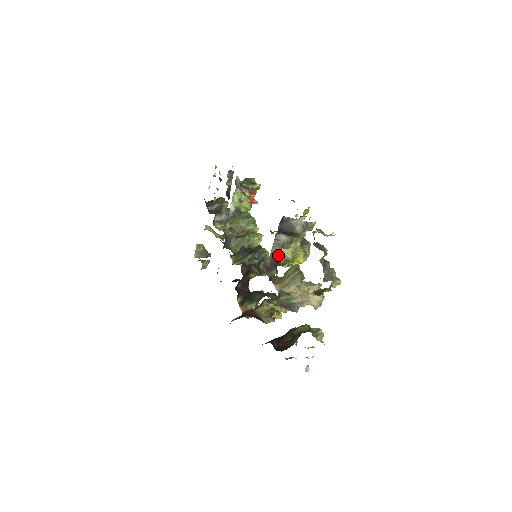
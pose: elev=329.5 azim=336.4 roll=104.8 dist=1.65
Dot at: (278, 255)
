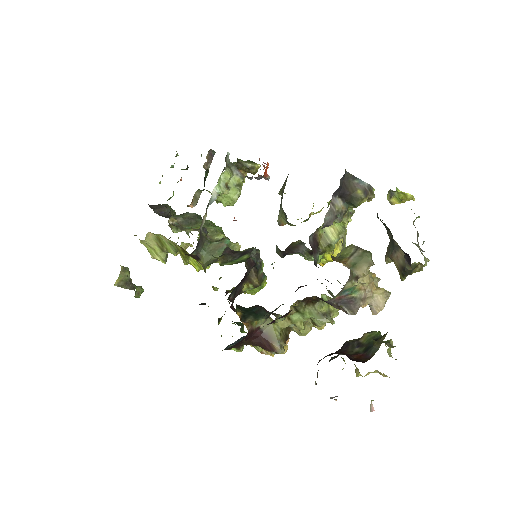
Dot at: (318, 236)
